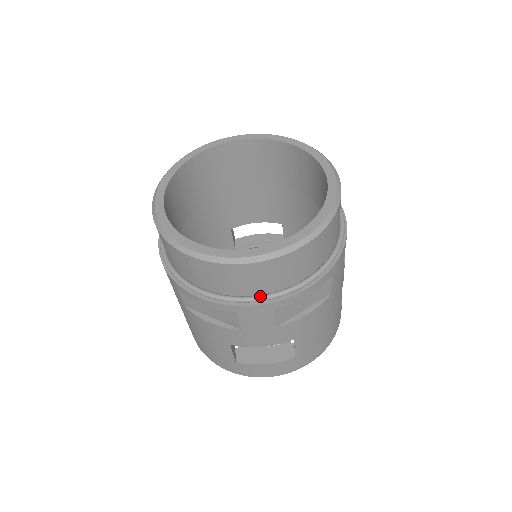
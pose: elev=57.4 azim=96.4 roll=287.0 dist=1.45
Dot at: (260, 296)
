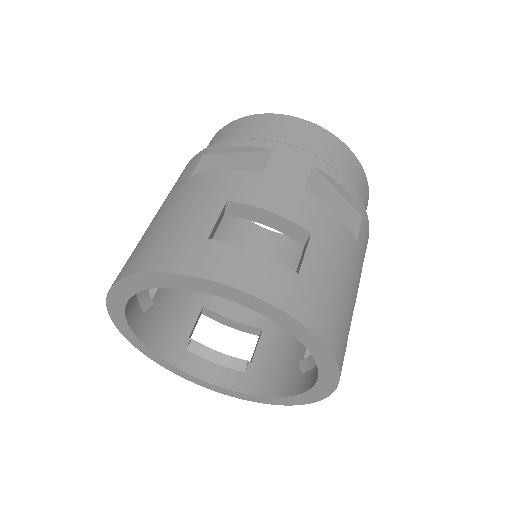
Dot at: occluded
